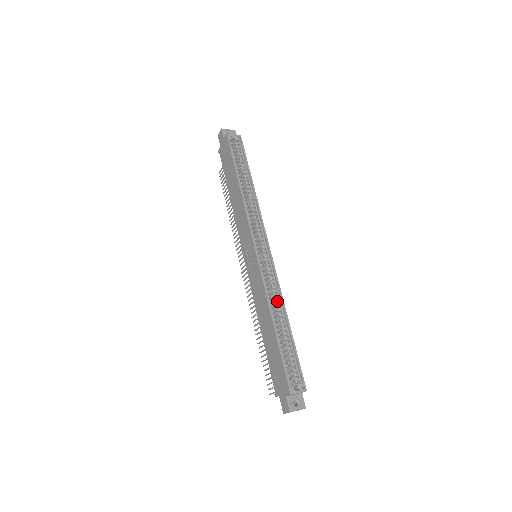
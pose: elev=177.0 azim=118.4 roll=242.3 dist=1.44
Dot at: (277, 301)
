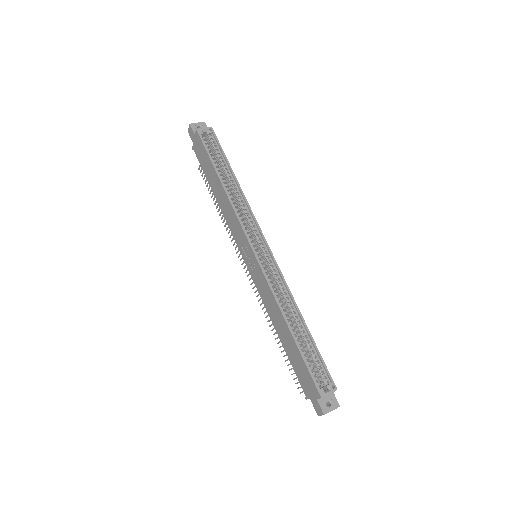
Dot at: (288, 302)
